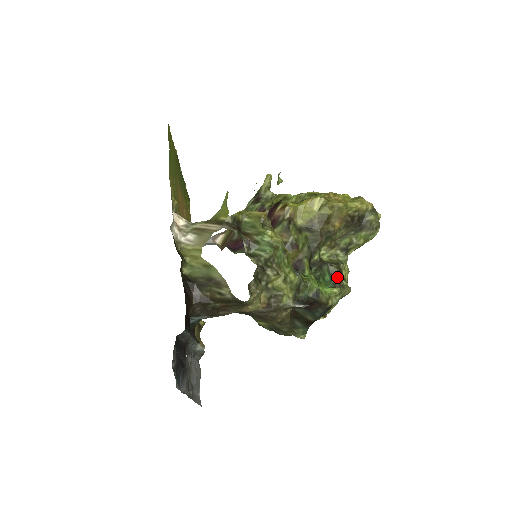
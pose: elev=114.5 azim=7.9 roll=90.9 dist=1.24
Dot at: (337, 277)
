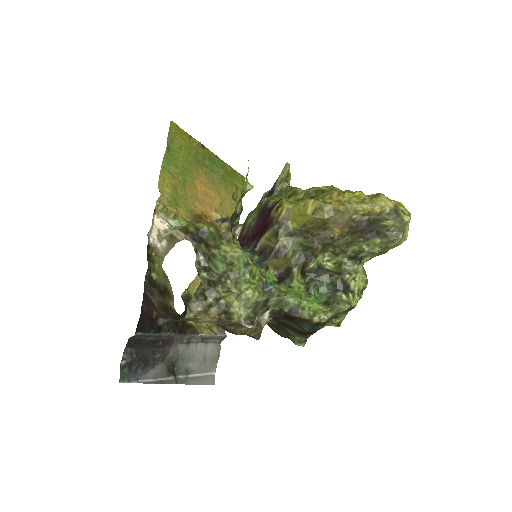
Dot at: (336, 290)
